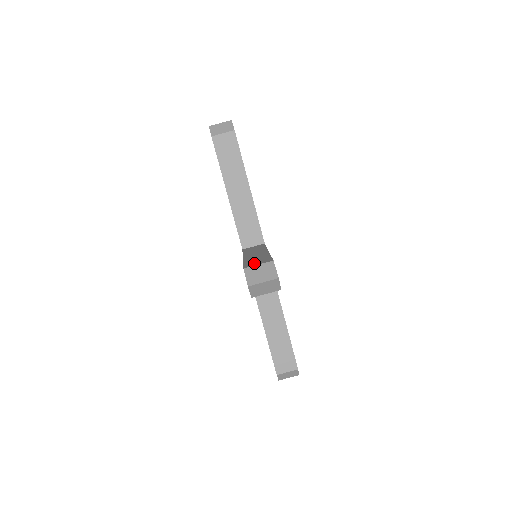
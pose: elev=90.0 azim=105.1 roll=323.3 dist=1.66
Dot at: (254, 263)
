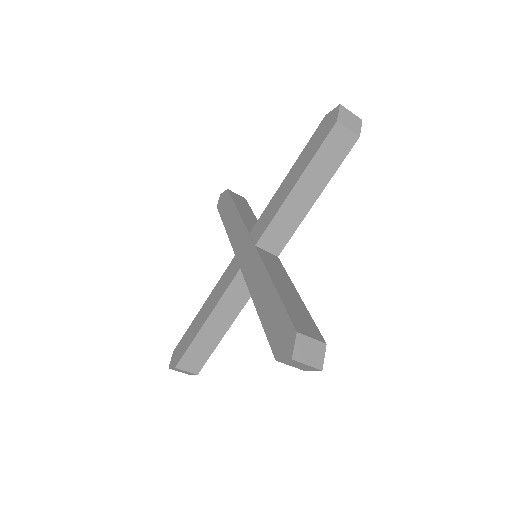
Dot at: (188, 363)
